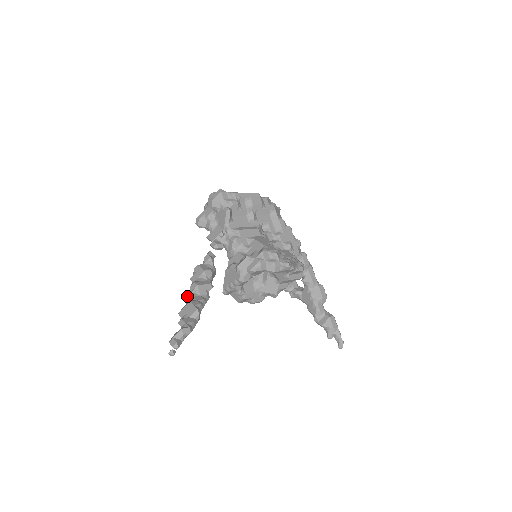
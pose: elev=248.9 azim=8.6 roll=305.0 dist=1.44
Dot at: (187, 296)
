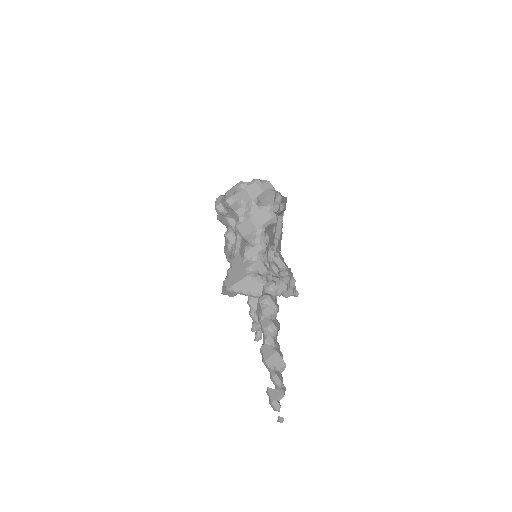
Dot at: (267, 338)
